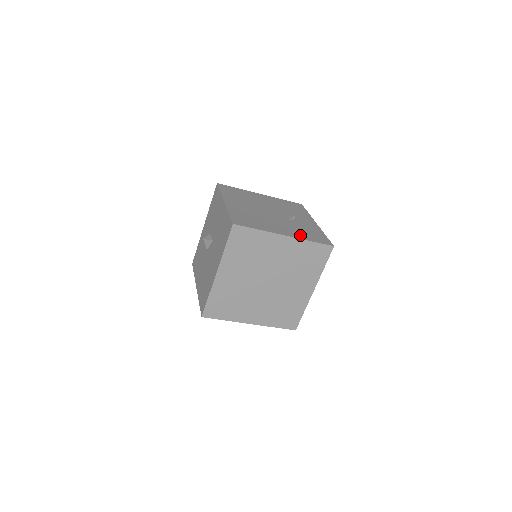
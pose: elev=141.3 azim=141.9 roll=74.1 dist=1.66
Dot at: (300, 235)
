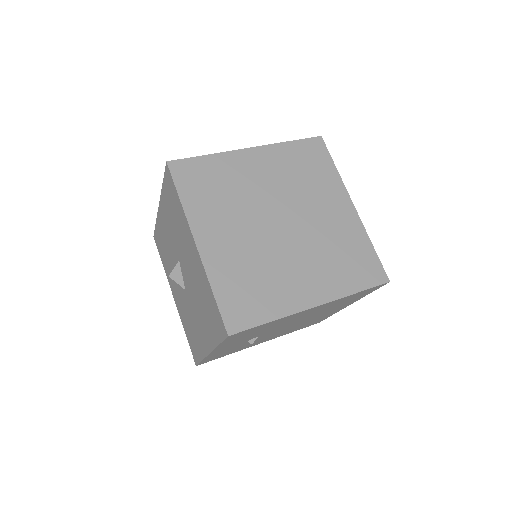
Dot at: occluded
